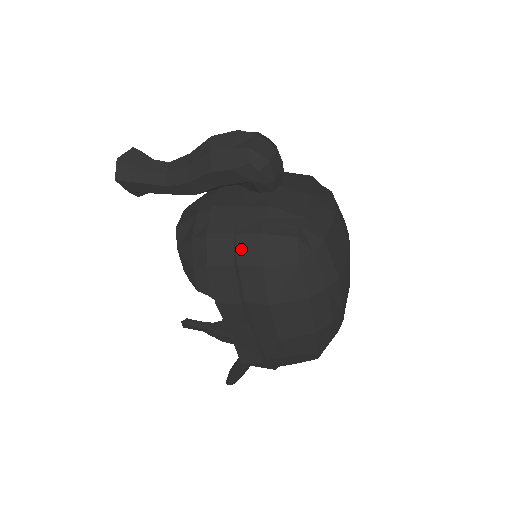
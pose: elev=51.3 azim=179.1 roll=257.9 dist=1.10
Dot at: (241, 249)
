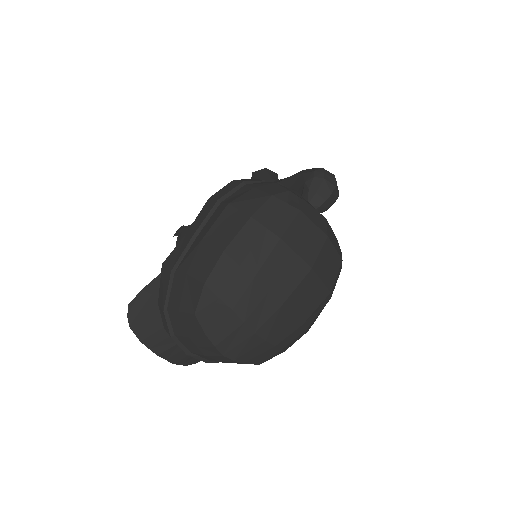
Dot at: (257, 183)
